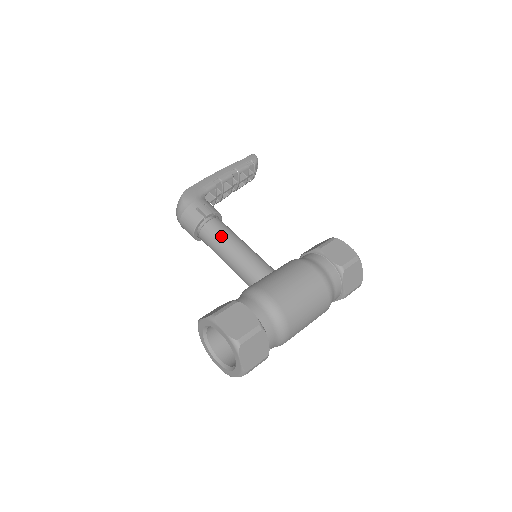
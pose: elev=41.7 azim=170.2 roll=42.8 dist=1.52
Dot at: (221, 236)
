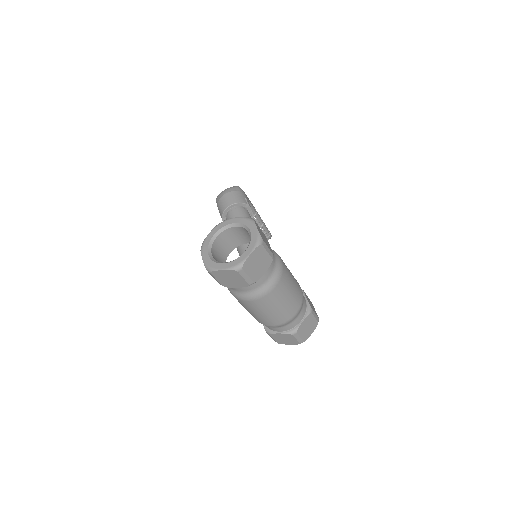
Dot at: occluded
